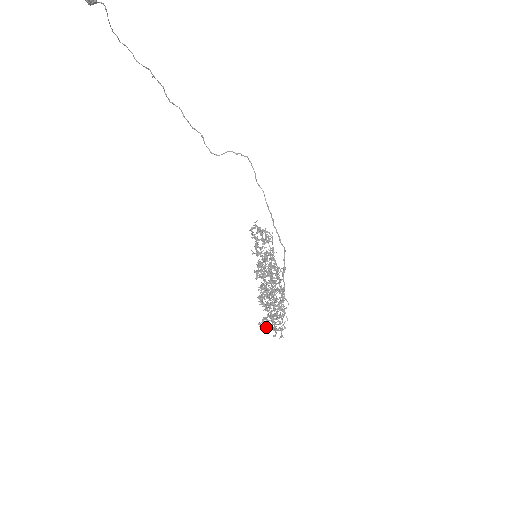
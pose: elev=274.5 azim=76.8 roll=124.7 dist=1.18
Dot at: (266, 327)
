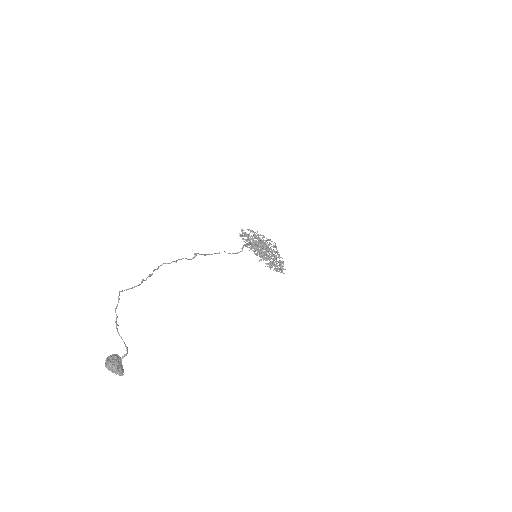
Dot at: occluded
